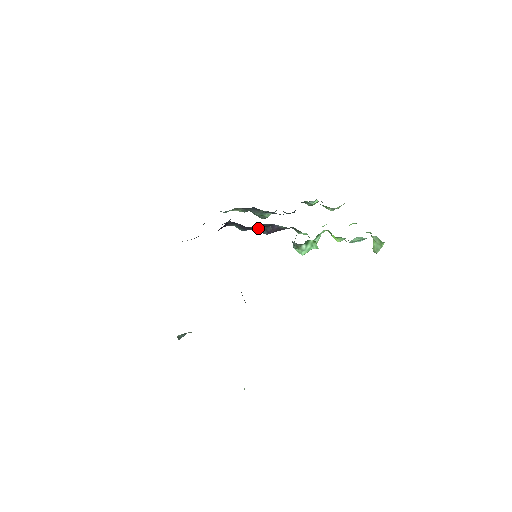
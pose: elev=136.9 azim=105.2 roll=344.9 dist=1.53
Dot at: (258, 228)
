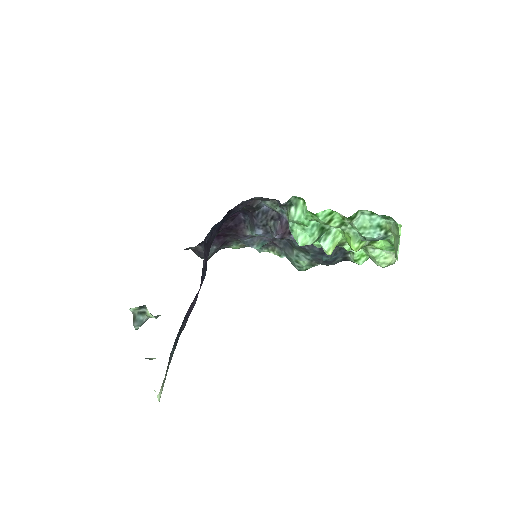
Dot at: (266, 221)
